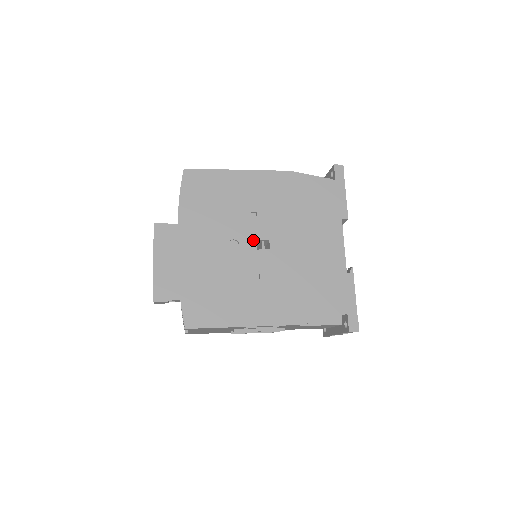
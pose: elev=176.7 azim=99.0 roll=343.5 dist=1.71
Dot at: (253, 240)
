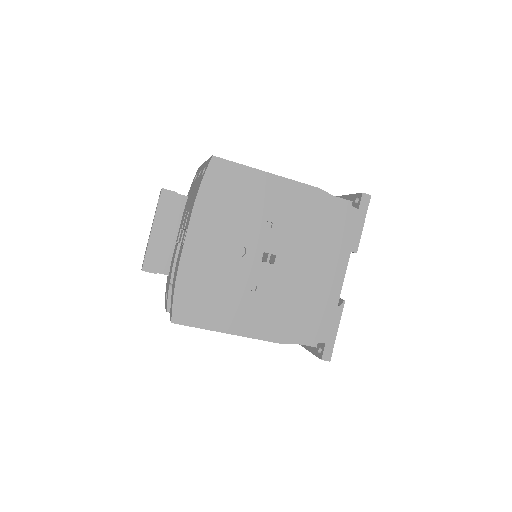
Dot at: (261, 251)
